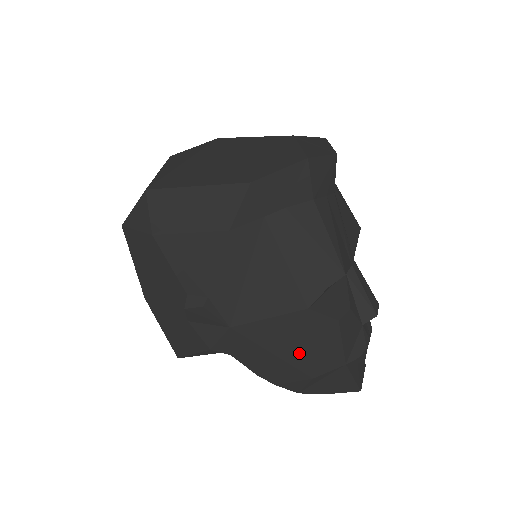
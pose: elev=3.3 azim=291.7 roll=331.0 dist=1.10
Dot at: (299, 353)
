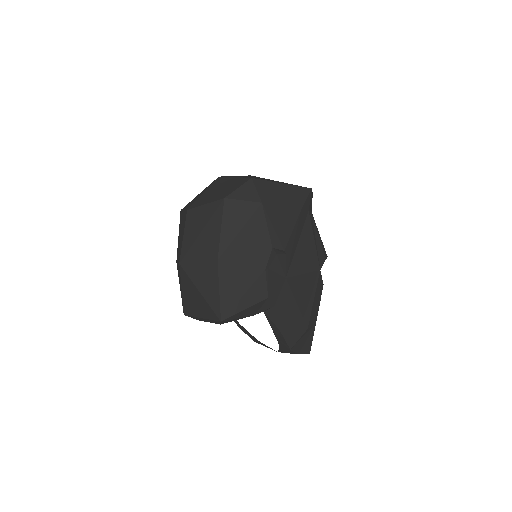
Dot at: (308, 305)
